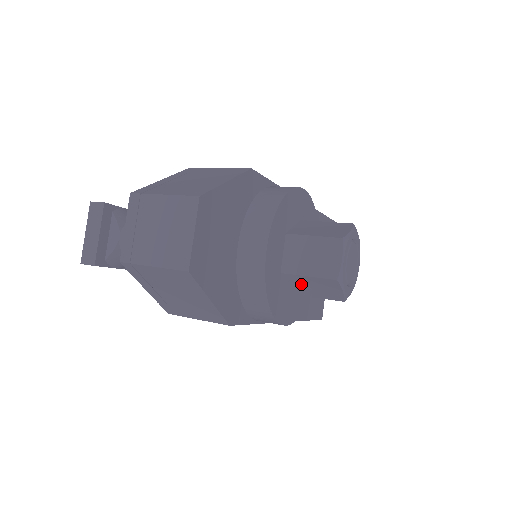
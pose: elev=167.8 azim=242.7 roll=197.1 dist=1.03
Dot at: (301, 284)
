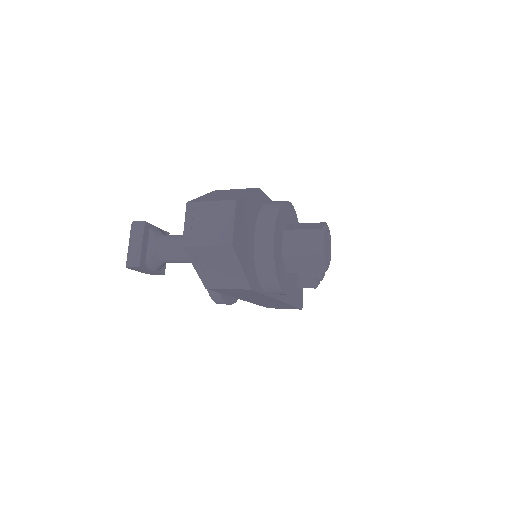
Dot at: (295, 263)
